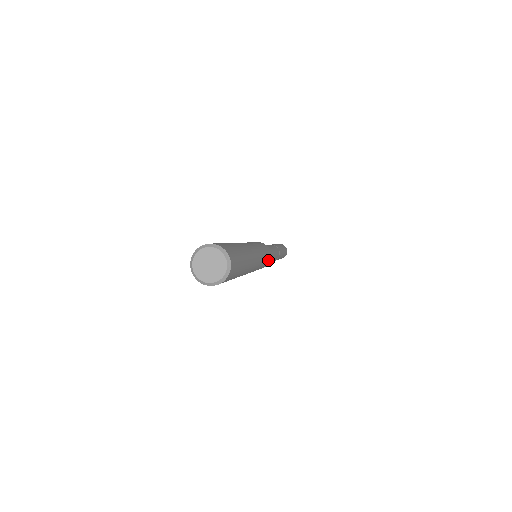
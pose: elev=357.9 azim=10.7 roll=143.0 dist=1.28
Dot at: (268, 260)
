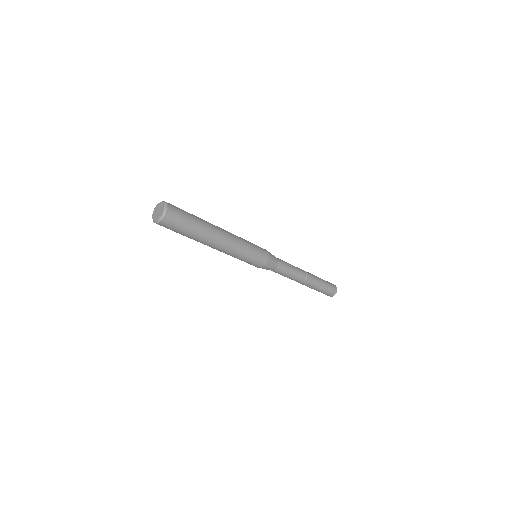
Dot at: (261, 249)
